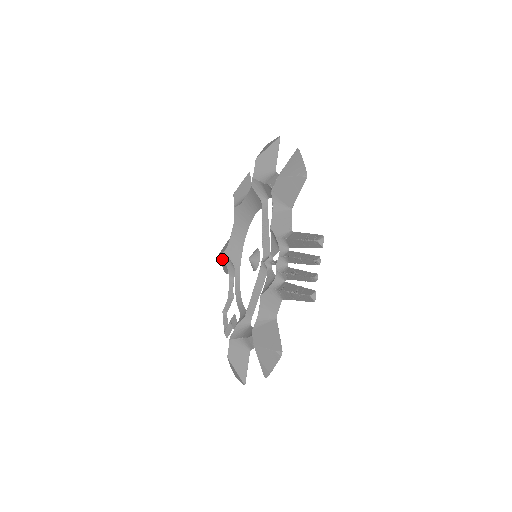
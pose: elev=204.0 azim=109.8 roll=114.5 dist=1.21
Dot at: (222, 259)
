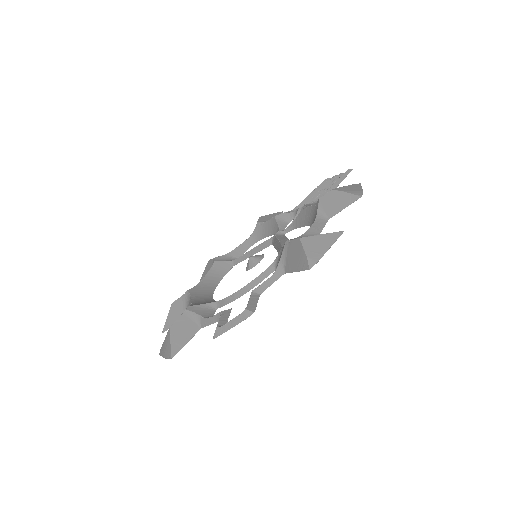
Dot at: (181, 321)
